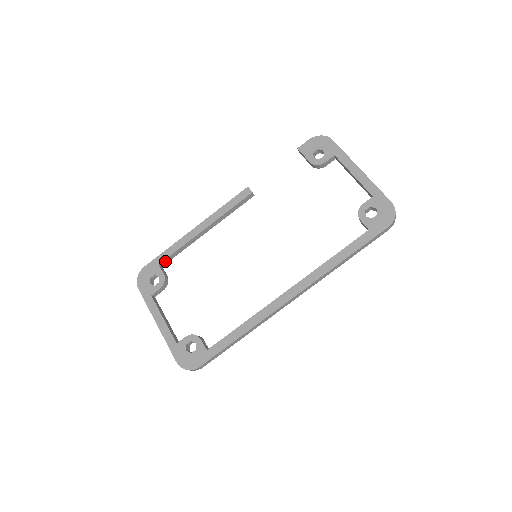
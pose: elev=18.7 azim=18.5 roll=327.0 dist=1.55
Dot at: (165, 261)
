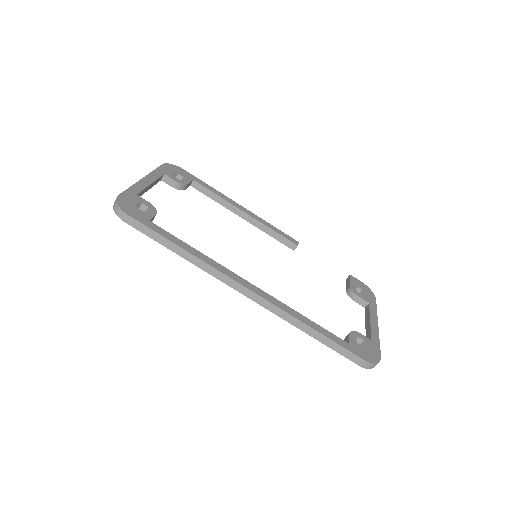
Dot at: (198, 186)
